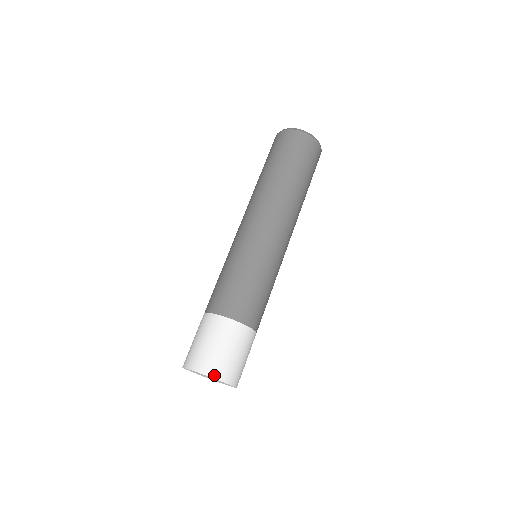
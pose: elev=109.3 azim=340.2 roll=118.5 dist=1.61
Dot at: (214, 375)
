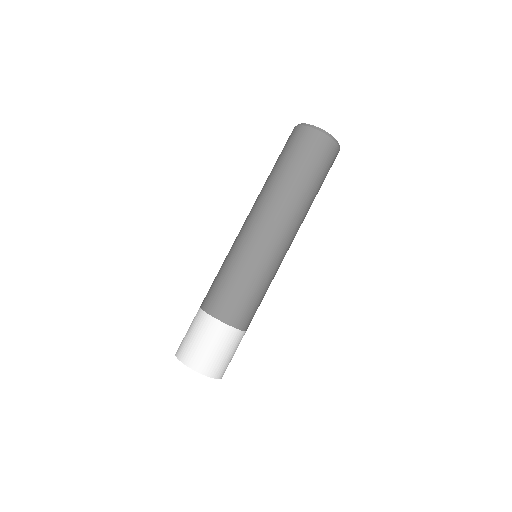
Dot at: (217, 376)
